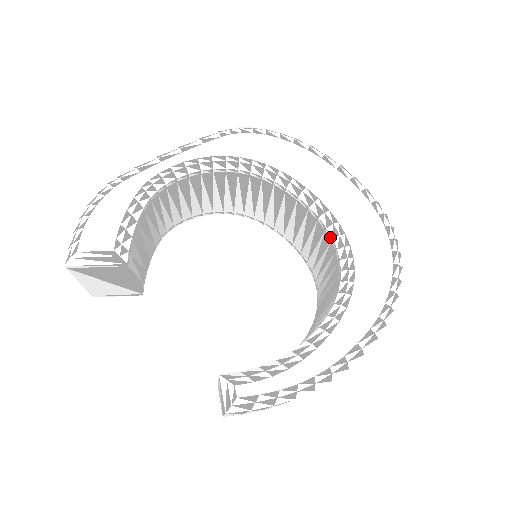
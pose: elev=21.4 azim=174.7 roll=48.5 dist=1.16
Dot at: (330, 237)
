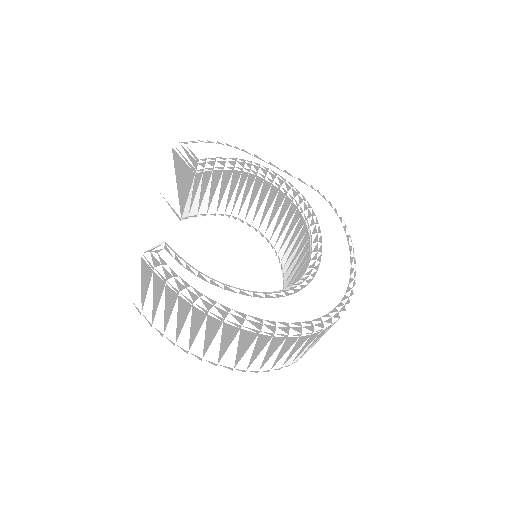
Dot at: (304, 274)
